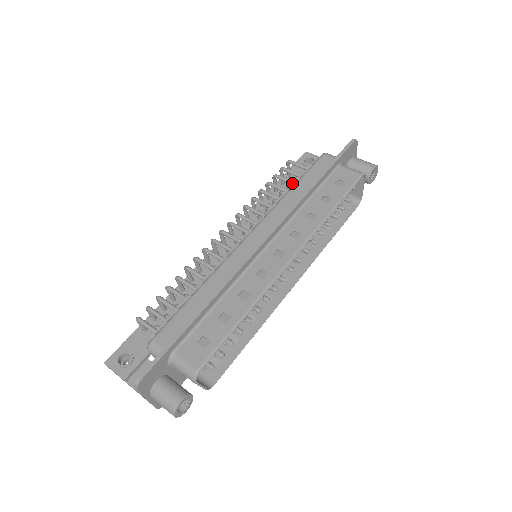
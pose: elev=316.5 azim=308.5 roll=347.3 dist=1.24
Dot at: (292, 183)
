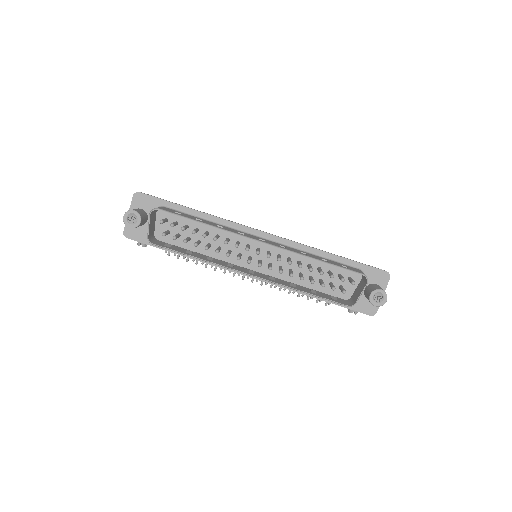
Dot at: occluded
